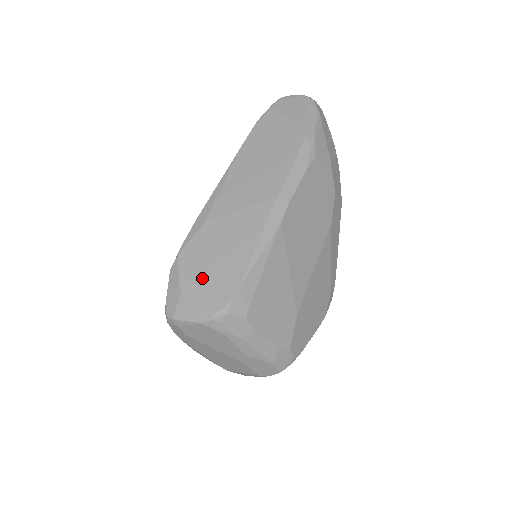
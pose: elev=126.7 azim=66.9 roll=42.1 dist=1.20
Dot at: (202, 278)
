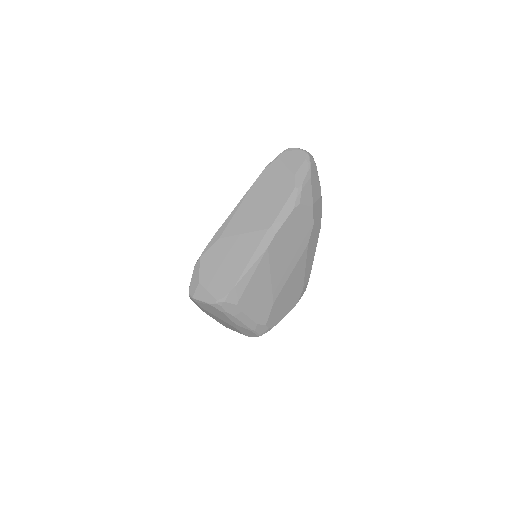
Dot at: (213, 276)
